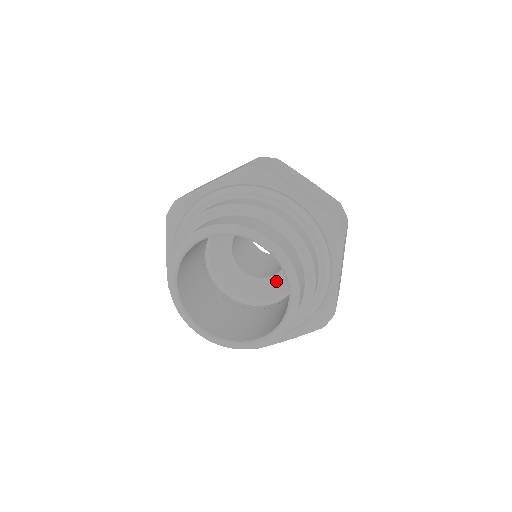
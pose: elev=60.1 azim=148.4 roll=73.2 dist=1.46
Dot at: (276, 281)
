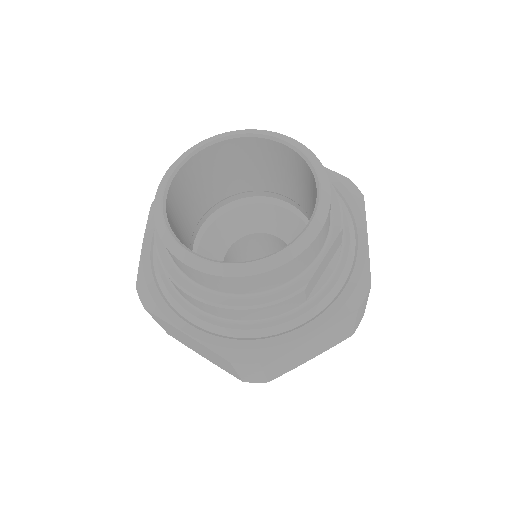
Dot at: occluded
